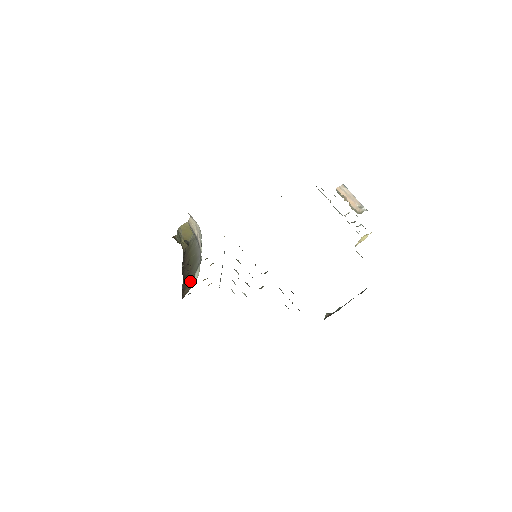
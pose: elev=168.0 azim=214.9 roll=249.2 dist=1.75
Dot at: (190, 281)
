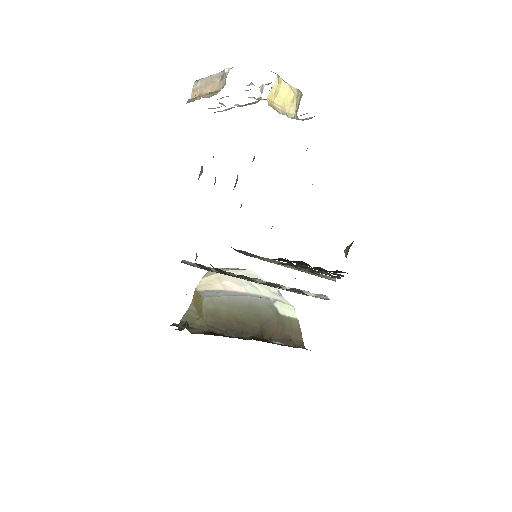
Dot at: (282, 326)
